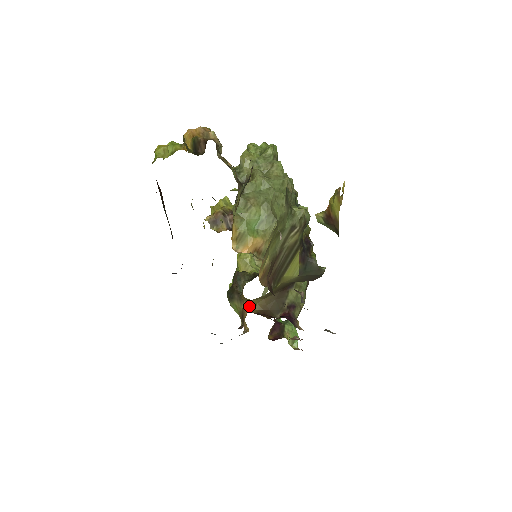
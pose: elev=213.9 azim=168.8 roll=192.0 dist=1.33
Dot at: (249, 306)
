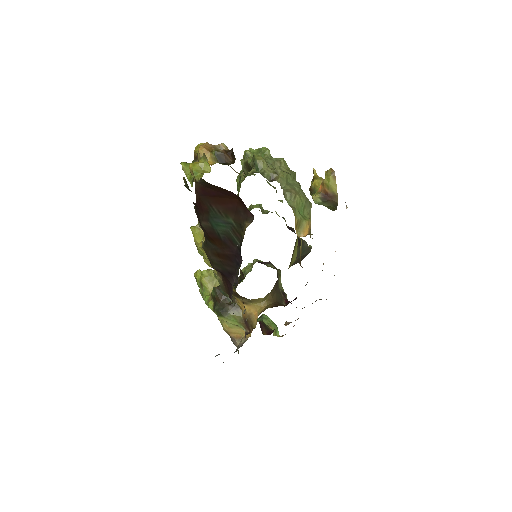
Dot at: (258, 306)
